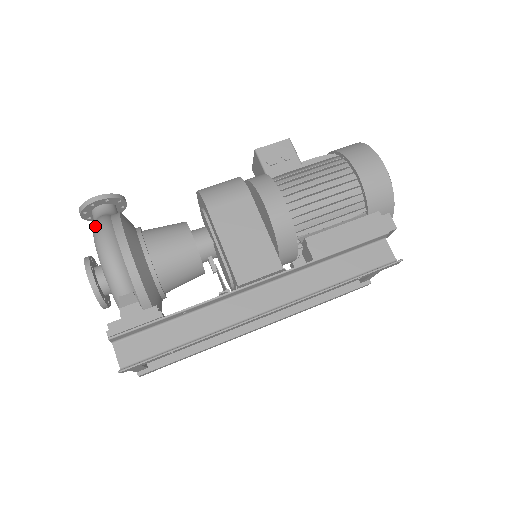
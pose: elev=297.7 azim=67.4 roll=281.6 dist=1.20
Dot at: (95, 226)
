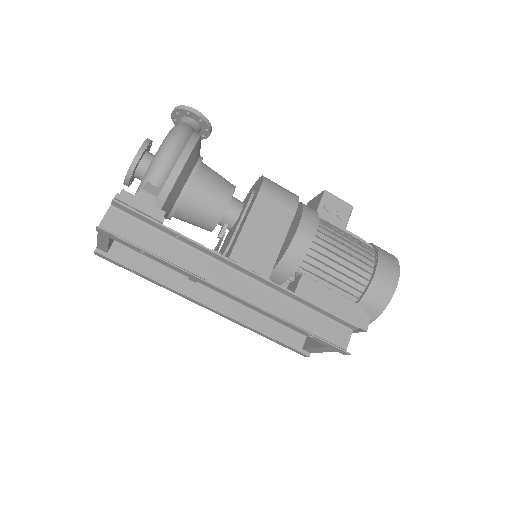
Dot at: (179, 125)
